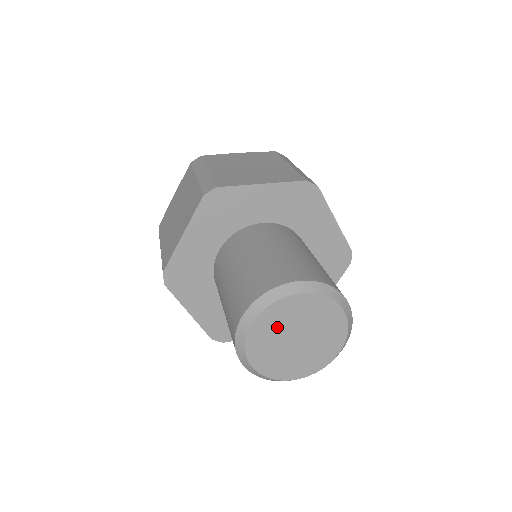
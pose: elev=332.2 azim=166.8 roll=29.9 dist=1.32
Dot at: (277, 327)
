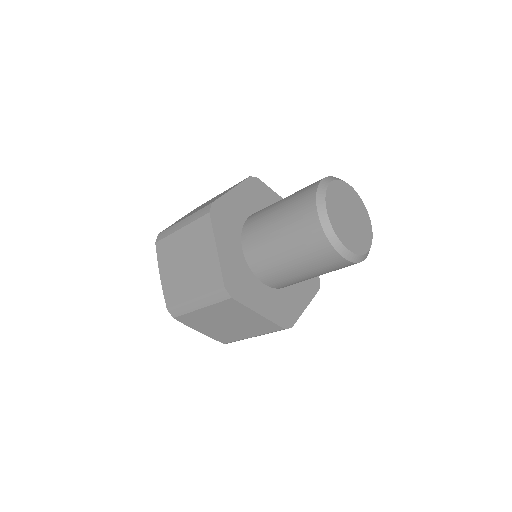
Dot at: (338, 212)
